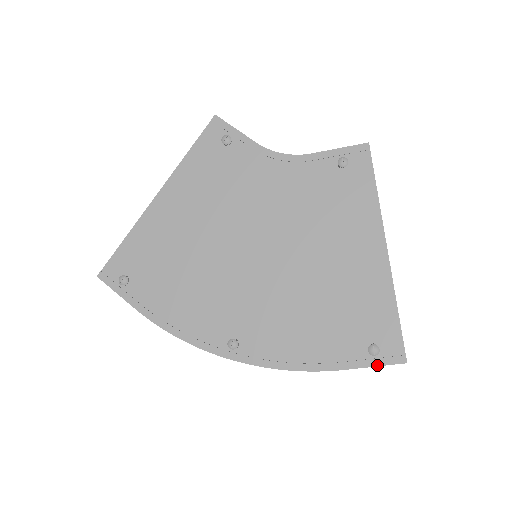
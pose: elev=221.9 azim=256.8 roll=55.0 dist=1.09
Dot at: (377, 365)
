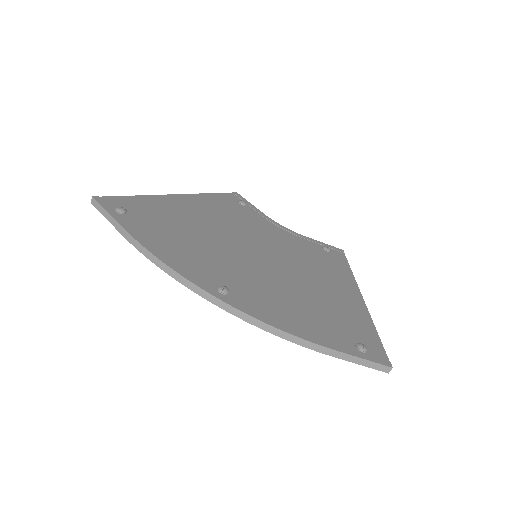
Dot at: (366, 359)
